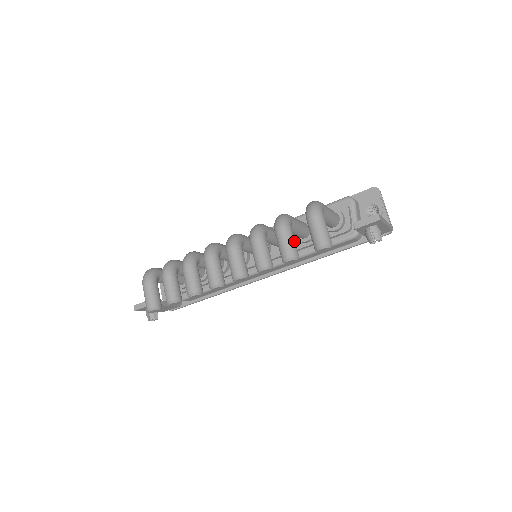
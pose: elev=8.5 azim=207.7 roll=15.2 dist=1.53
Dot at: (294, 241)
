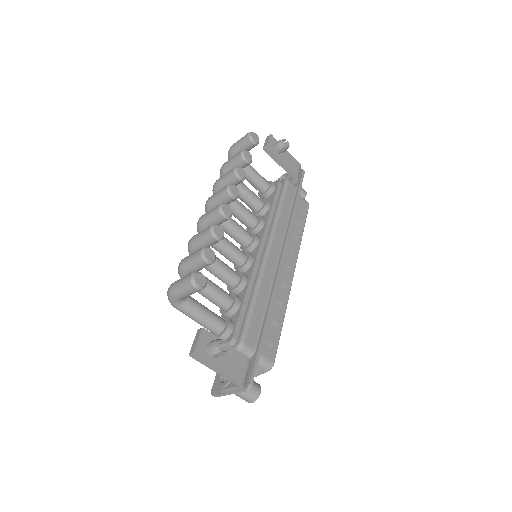
Dot at: occluded
